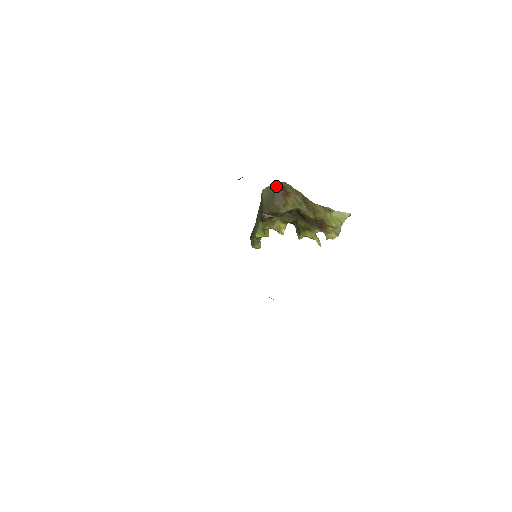
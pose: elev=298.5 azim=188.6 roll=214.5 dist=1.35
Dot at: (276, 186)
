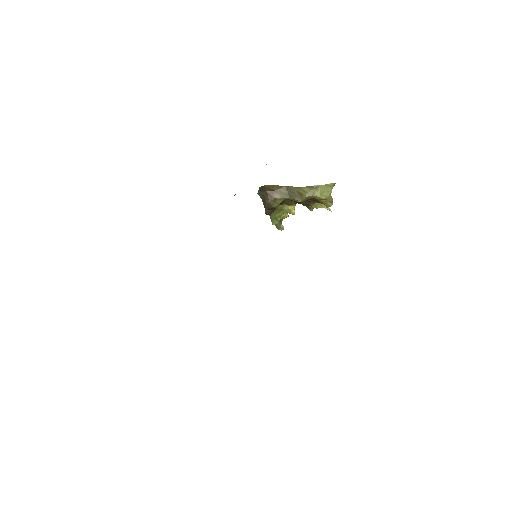
Dot at: (262, 189)
